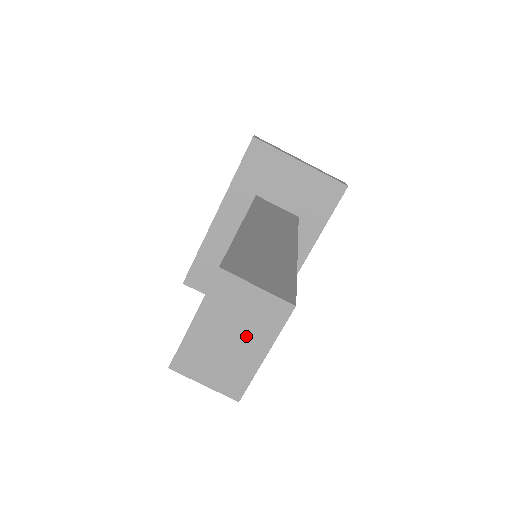
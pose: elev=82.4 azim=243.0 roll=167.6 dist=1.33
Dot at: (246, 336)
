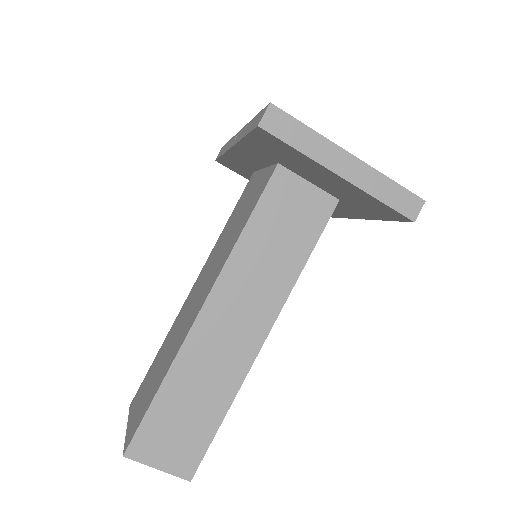
Dot at: occluded
